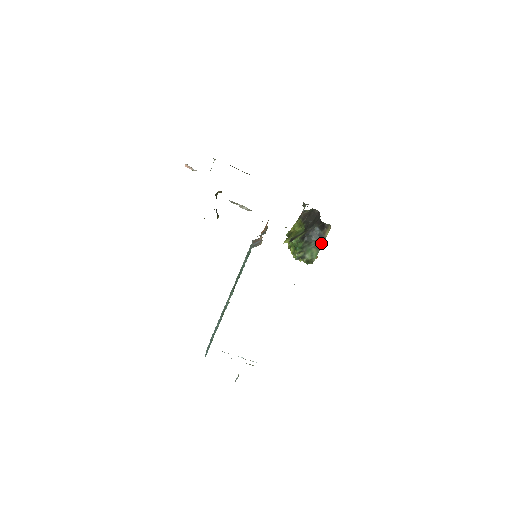
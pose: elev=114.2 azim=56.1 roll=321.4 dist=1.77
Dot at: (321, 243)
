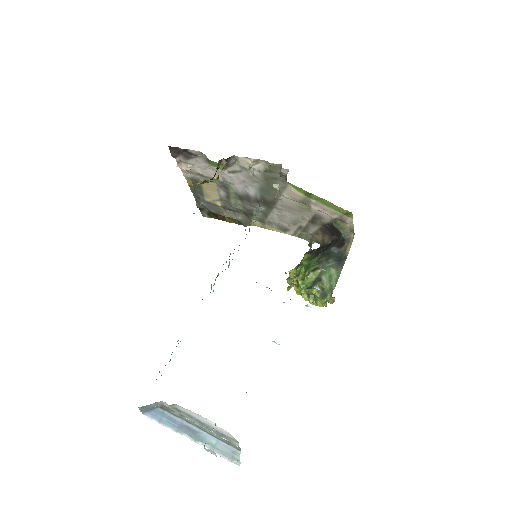
Dot at: (342, 263)
